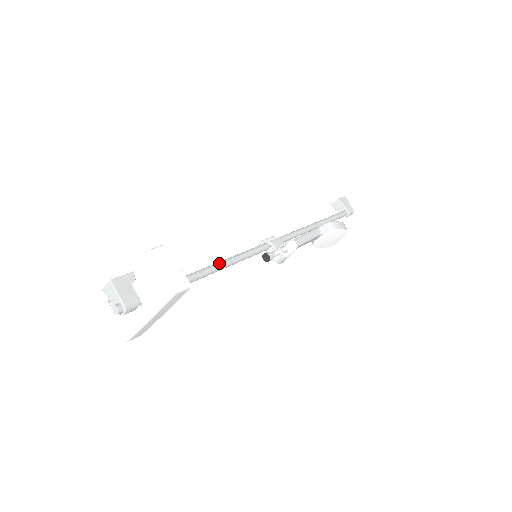
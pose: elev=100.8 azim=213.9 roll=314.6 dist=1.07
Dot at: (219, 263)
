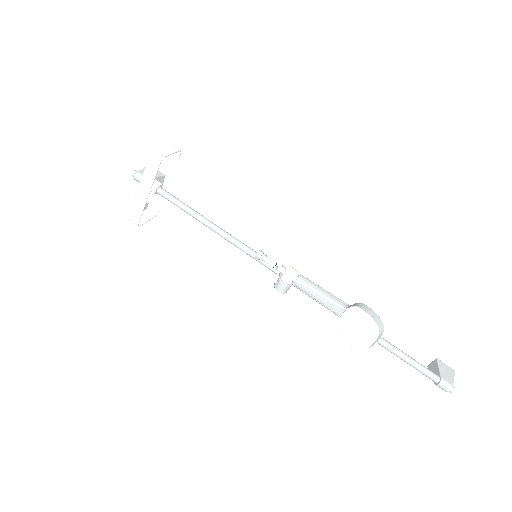
Dot at: (221, 228)
